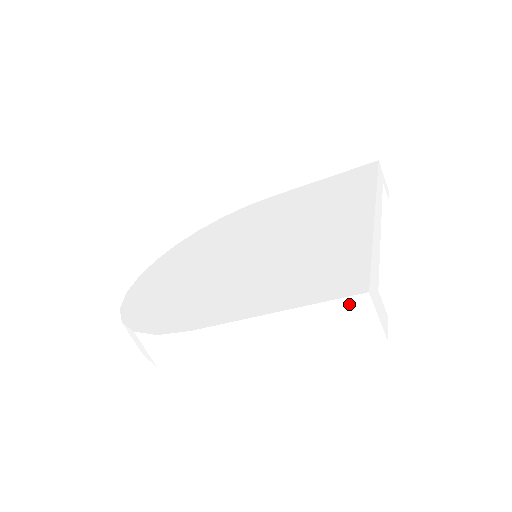
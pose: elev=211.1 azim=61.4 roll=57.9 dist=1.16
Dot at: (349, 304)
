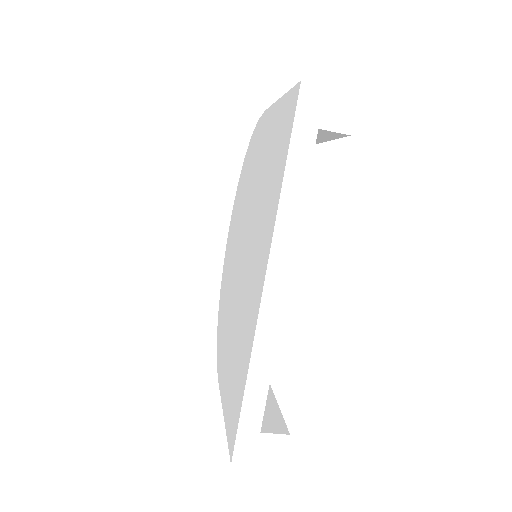
Dot at: occluded
